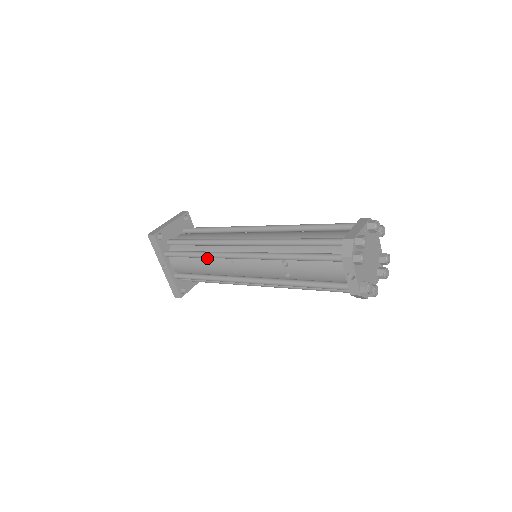
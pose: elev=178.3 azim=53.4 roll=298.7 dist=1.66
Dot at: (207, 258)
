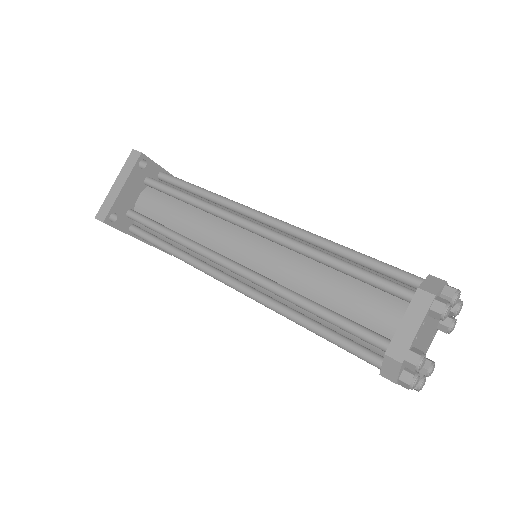
Dot at: occluded
